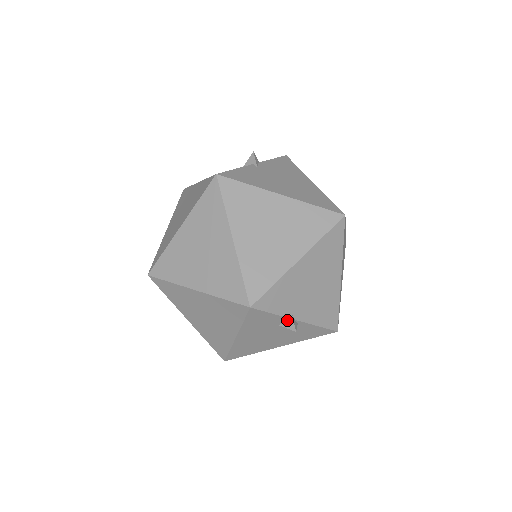
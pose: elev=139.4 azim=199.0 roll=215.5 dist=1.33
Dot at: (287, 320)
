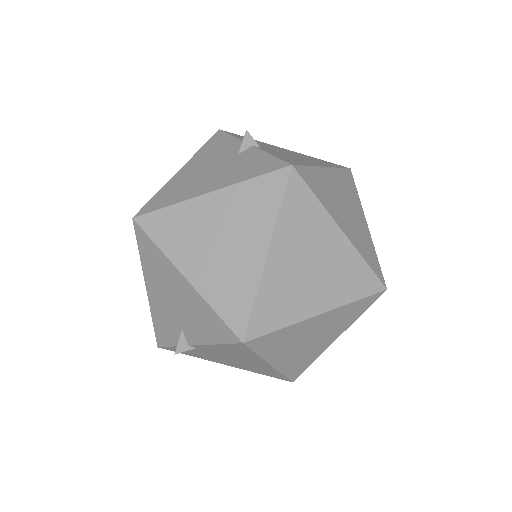
Dot at: occluded
